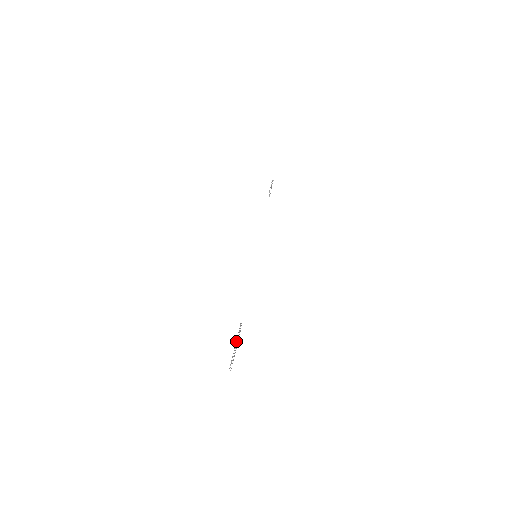
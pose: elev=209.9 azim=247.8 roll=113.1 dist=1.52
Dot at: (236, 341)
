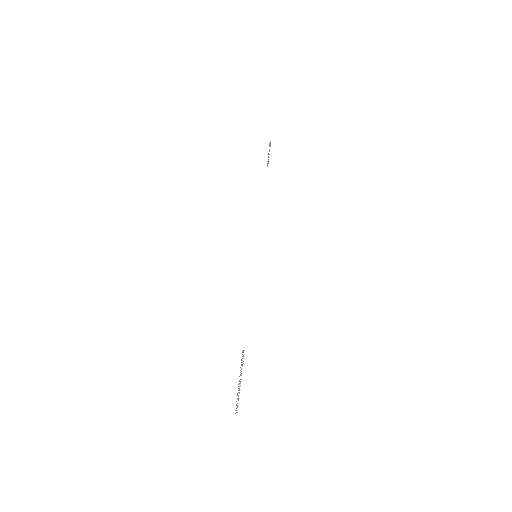
Dot at: (241, 375)
